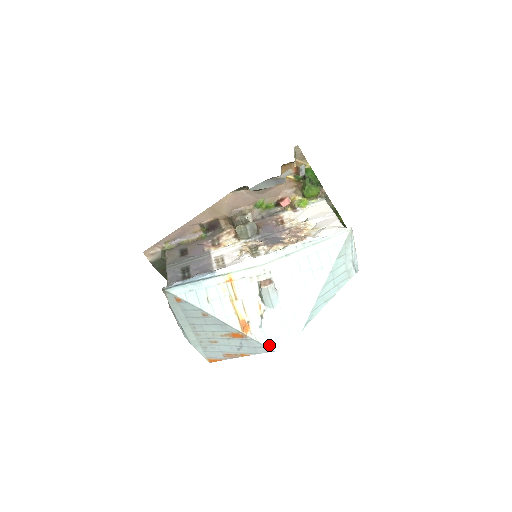
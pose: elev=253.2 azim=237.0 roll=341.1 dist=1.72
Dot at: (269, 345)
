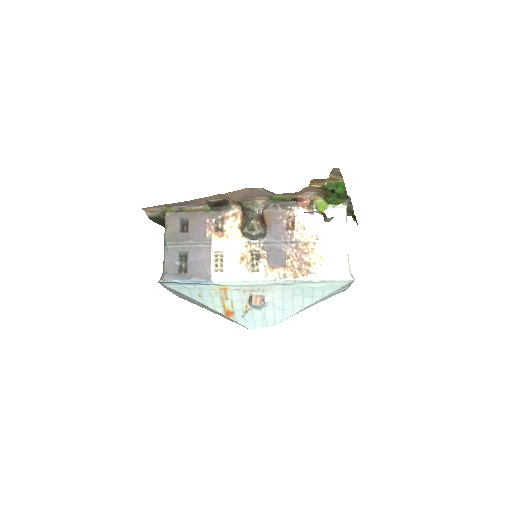
Dot at: (246, 326)
